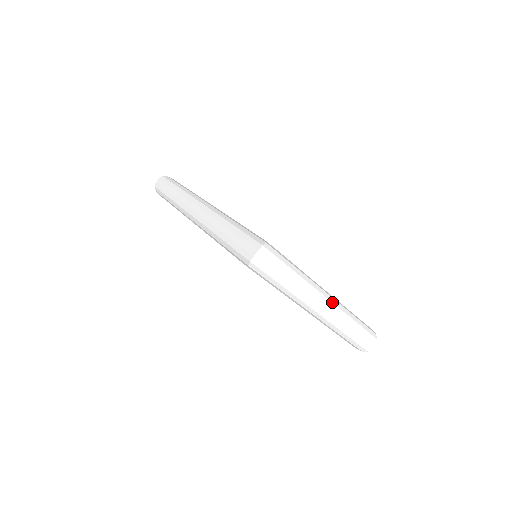
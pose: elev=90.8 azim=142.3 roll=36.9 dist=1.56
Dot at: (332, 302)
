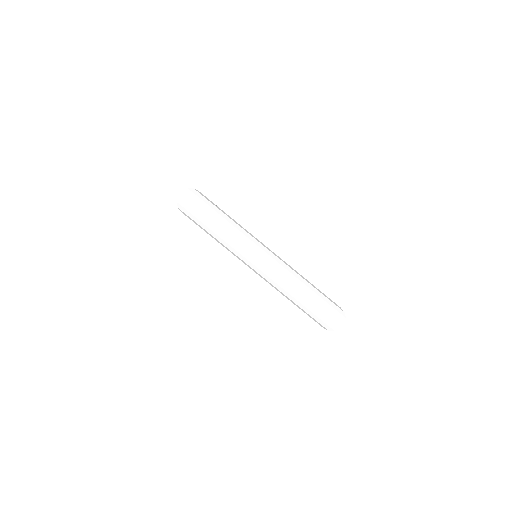
Dot at: (273, 259)
